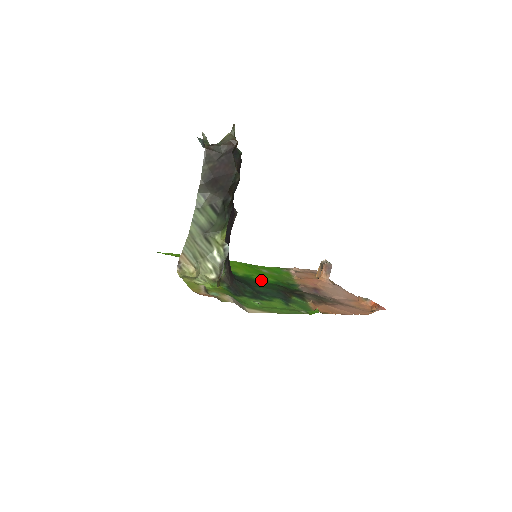
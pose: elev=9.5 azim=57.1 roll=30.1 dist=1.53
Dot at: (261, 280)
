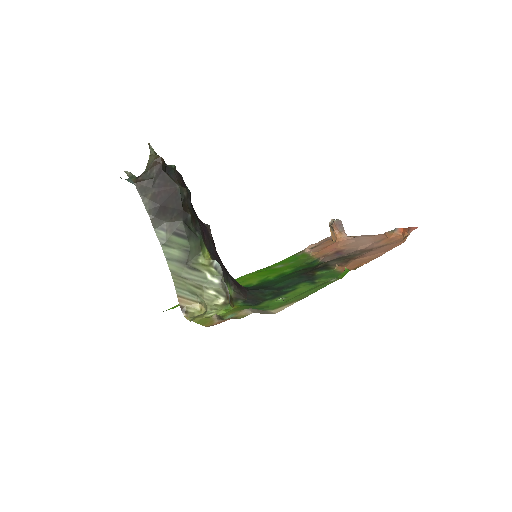
Dot at: (278, 276)
